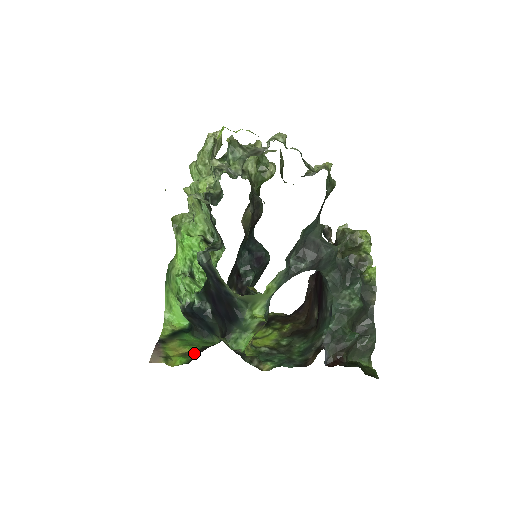
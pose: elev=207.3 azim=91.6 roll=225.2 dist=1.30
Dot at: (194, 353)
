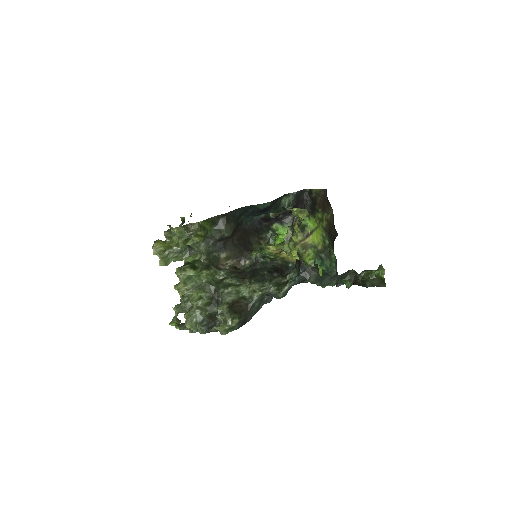
Dot at: occluded
